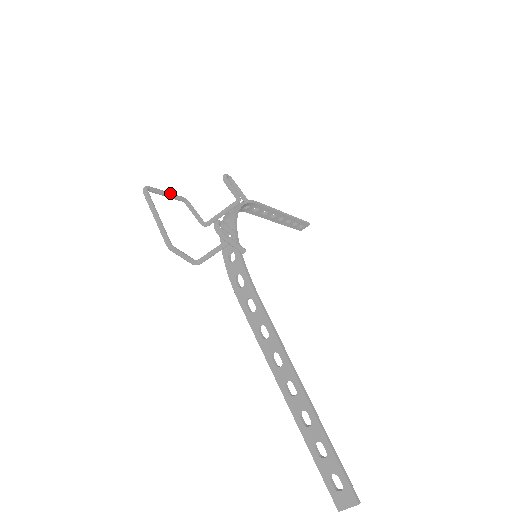
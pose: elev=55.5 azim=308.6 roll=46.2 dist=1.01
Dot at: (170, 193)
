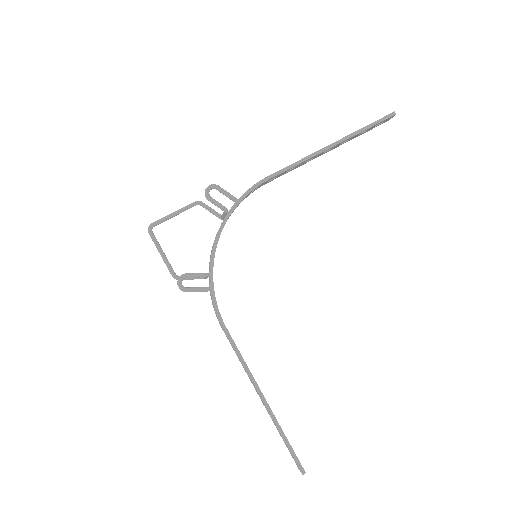
Dot at: (177, 212)
